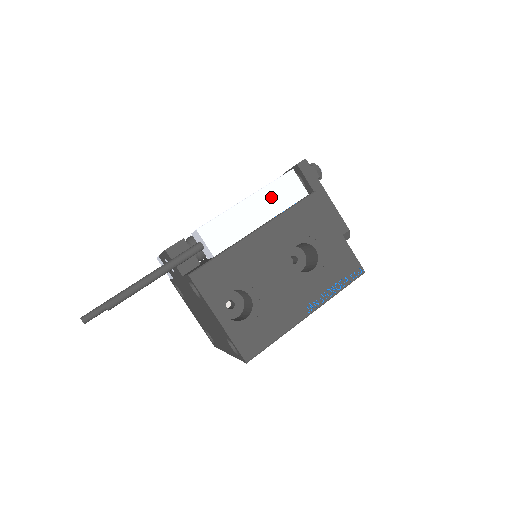
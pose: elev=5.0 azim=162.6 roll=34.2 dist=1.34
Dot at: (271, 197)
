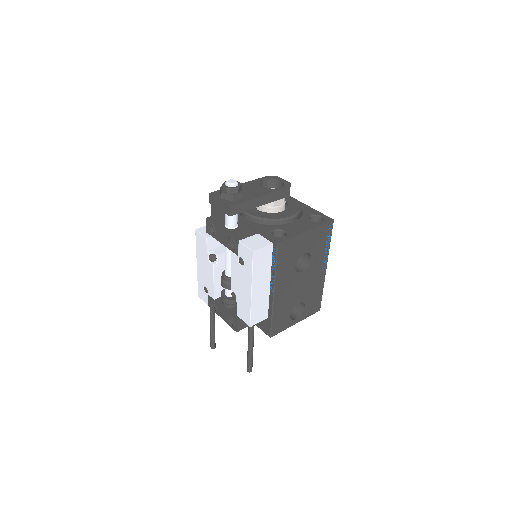
Dot at: (260, 274)
